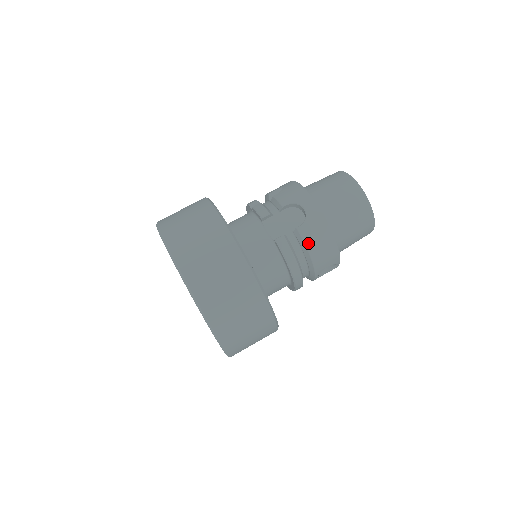
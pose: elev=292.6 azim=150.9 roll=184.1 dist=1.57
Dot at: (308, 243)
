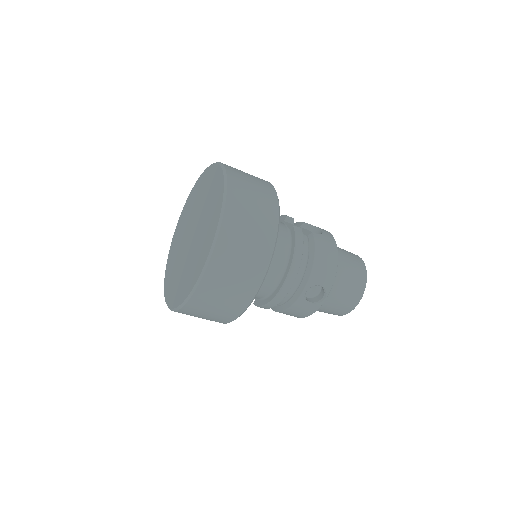
Dot at: (317, 246)
